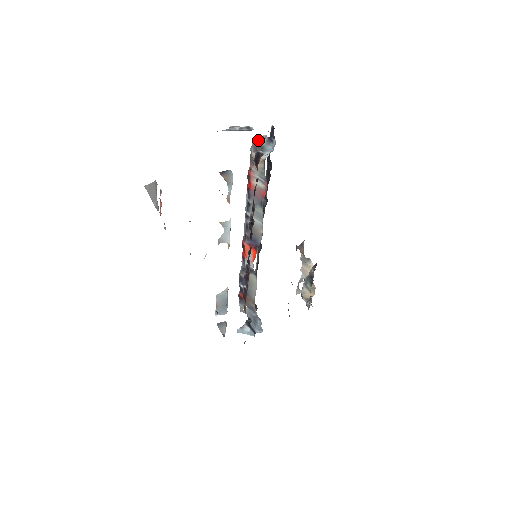
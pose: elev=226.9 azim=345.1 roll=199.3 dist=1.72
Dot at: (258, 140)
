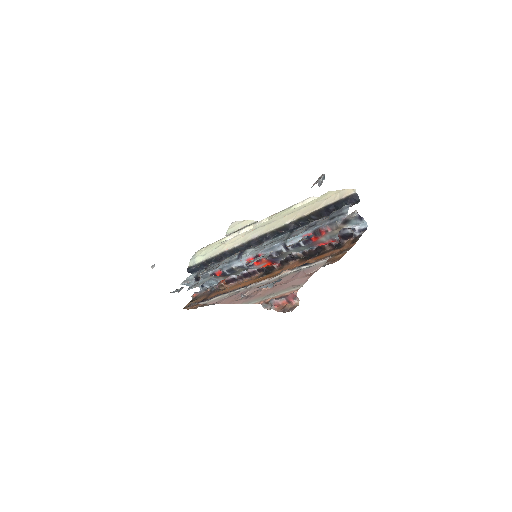
Dot at: (350, 216)
